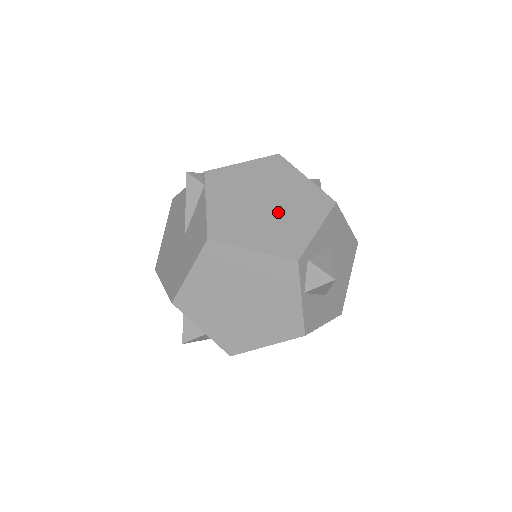
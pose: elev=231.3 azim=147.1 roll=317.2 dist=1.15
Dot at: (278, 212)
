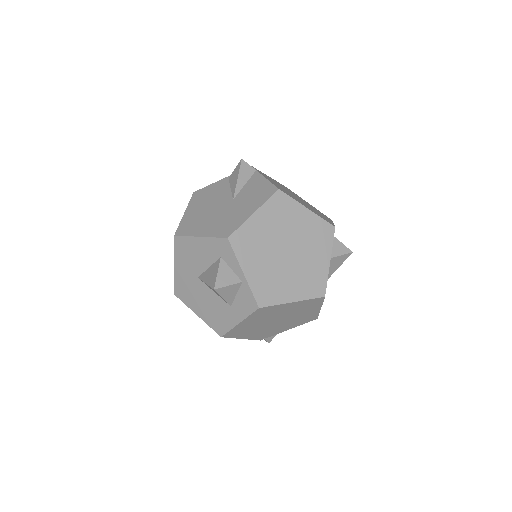
Dot at: (307, 205)
